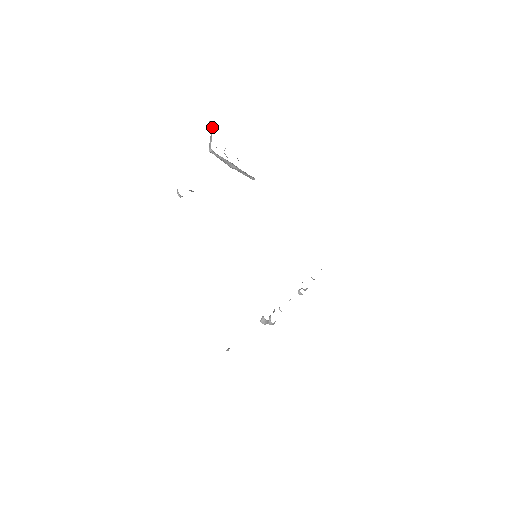
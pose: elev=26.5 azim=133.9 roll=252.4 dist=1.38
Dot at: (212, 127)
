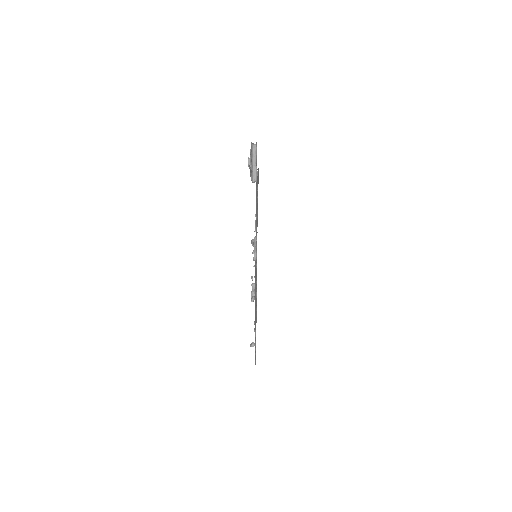
Dot at: (255, 151)
